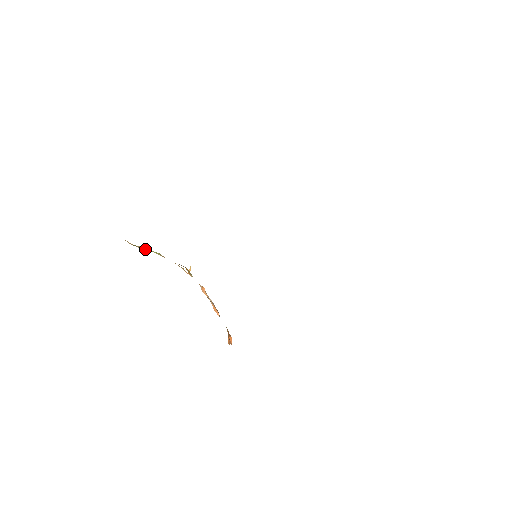
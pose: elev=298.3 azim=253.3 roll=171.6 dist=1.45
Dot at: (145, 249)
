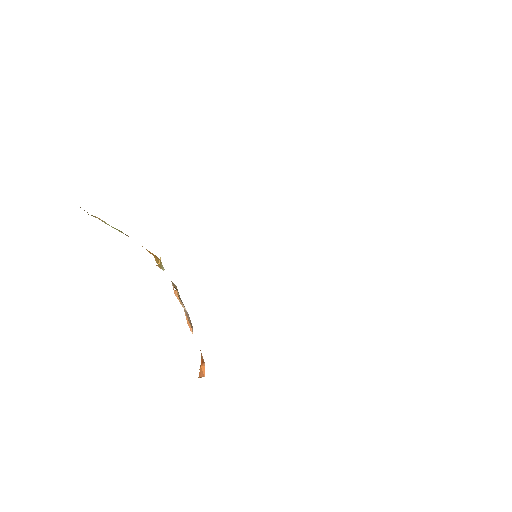
Dot at: (103, 221)
